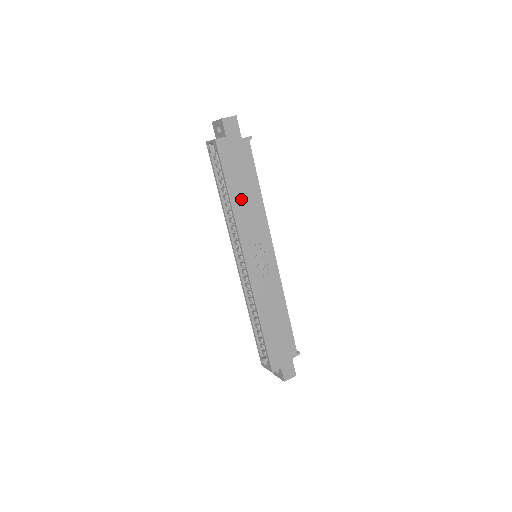
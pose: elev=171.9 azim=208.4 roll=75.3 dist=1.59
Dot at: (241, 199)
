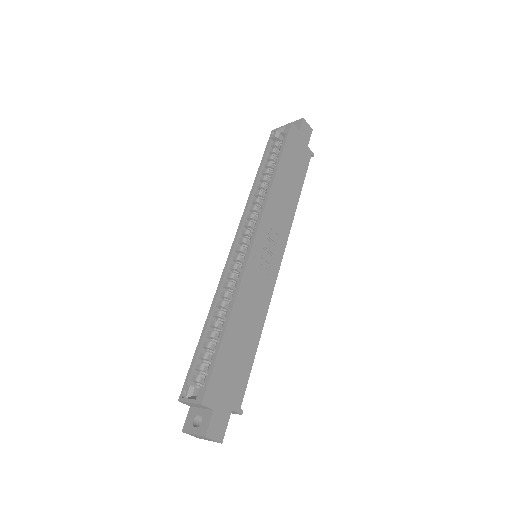
Dot at: (283, 183)
